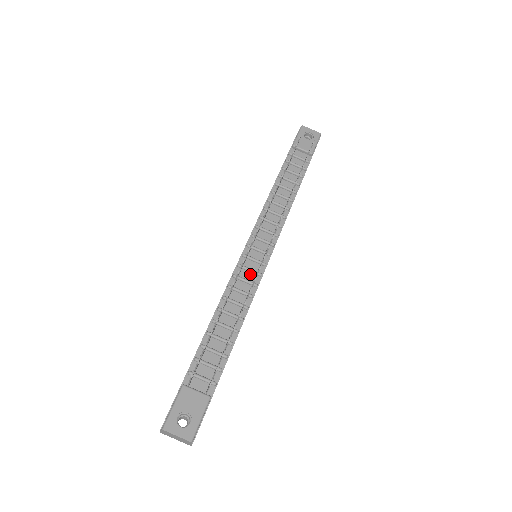
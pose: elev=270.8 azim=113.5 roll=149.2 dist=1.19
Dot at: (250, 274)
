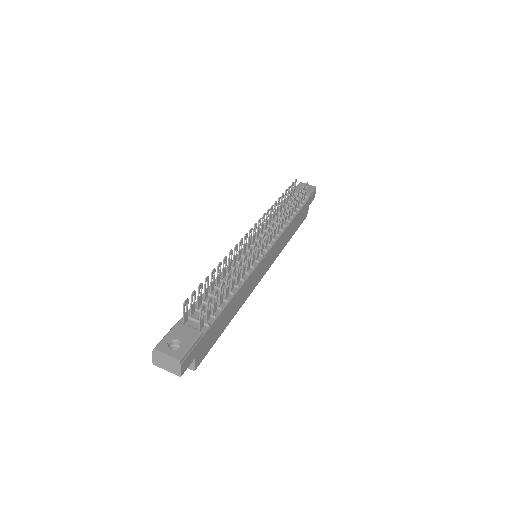
Dot at: occluded
